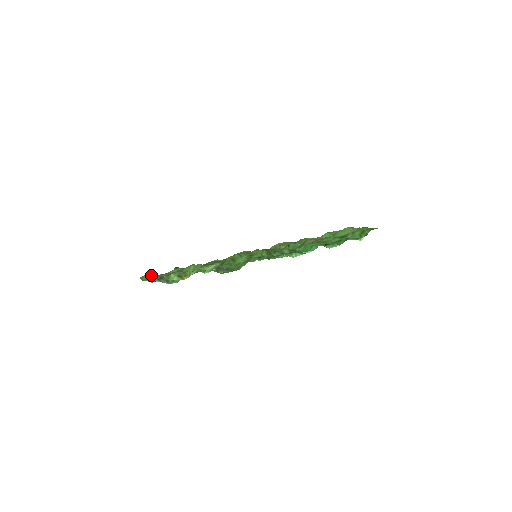
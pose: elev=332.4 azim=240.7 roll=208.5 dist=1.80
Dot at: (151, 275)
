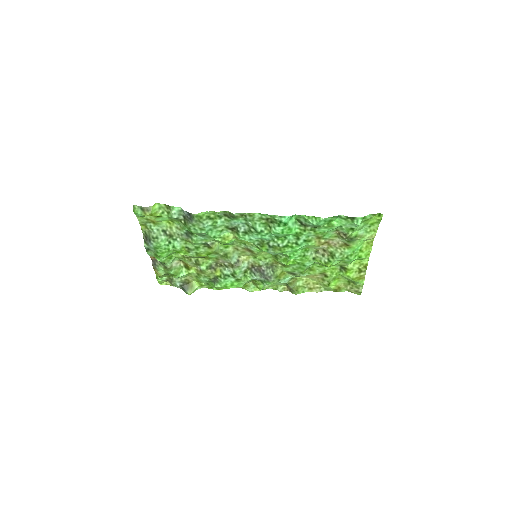
Dot at: (169, 282)
